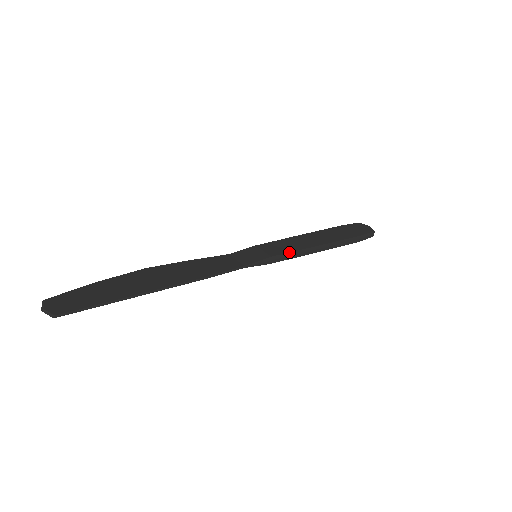
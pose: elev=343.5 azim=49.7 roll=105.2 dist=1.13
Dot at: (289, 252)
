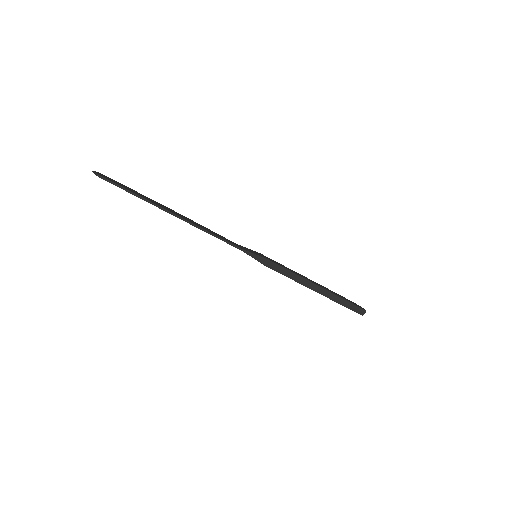
Dot at: (283, 267)
